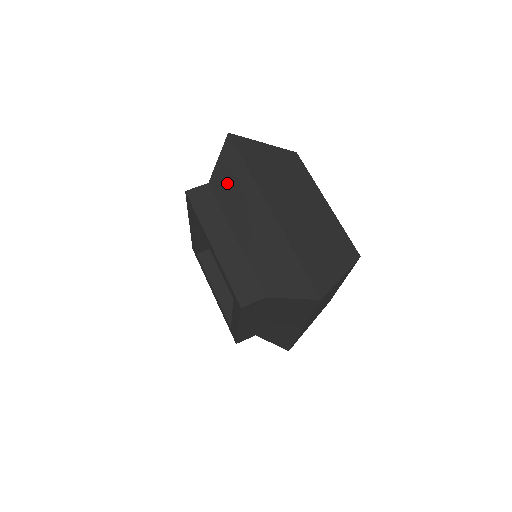
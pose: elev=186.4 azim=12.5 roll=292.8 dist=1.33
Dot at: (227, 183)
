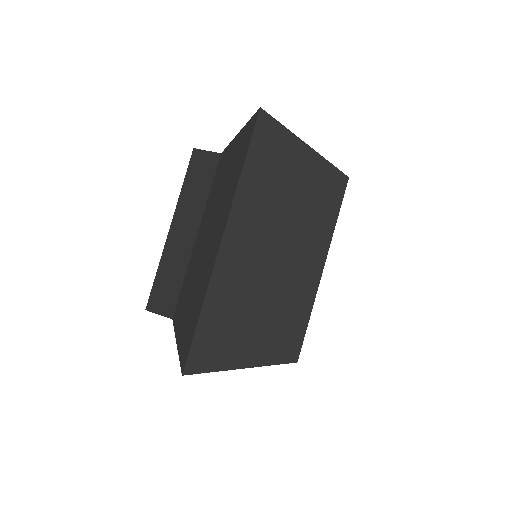
Dot at: (226, 169)
